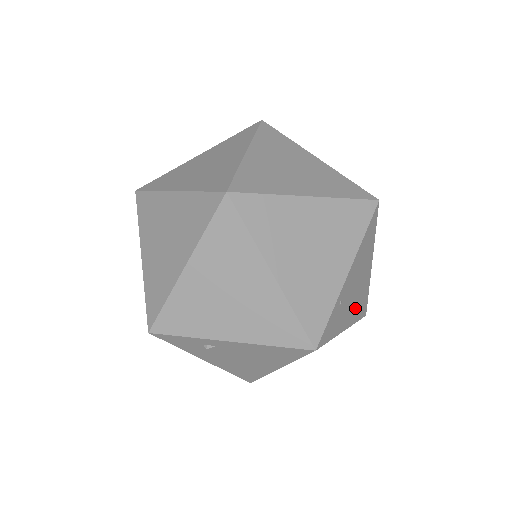
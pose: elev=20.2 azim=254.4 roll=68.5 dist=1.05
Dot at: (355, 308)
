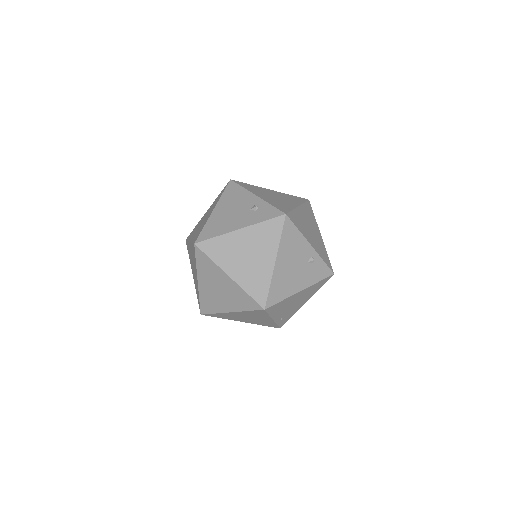
Dot at: (307, 296)
